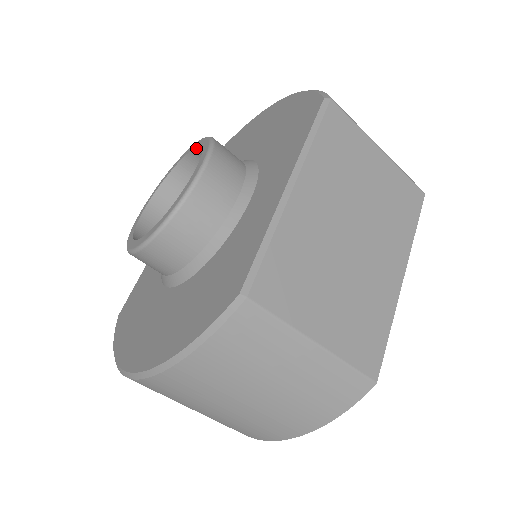
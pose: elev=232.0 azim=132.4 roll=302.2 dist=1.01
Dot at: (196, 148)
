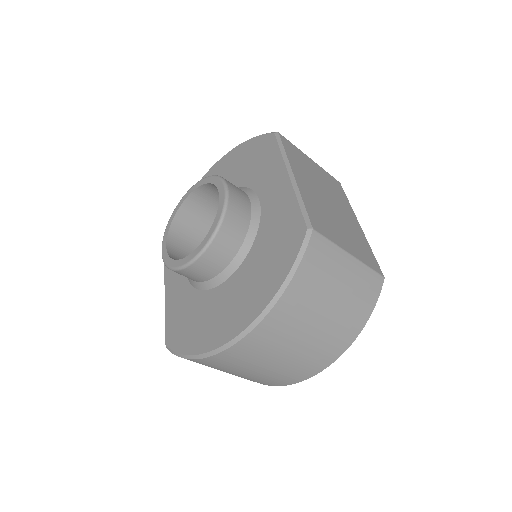
Dot at: (195, 190)
